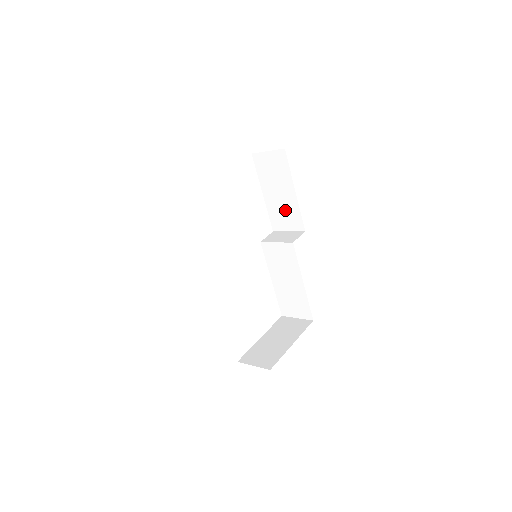
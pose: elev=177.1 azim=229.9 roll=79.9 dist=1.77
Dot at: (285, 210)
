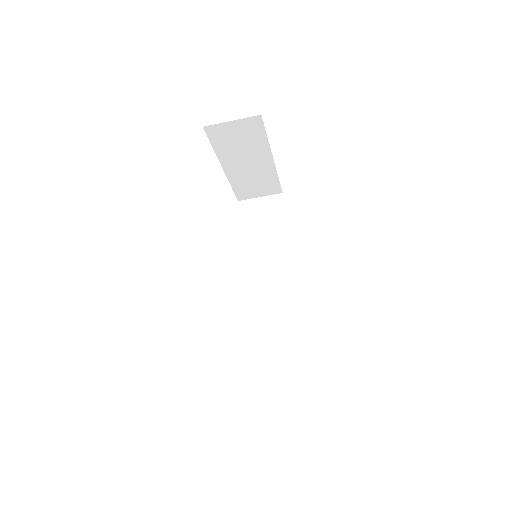
Dot at: (270, 258)
